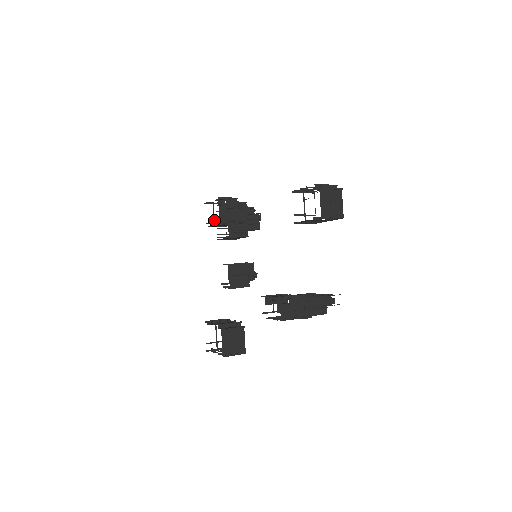
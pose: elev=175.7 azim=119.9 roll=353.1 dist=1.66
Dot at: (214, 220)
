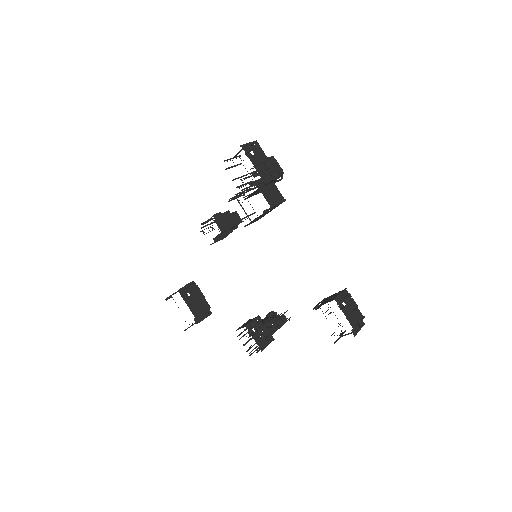
Dot at: occluded
